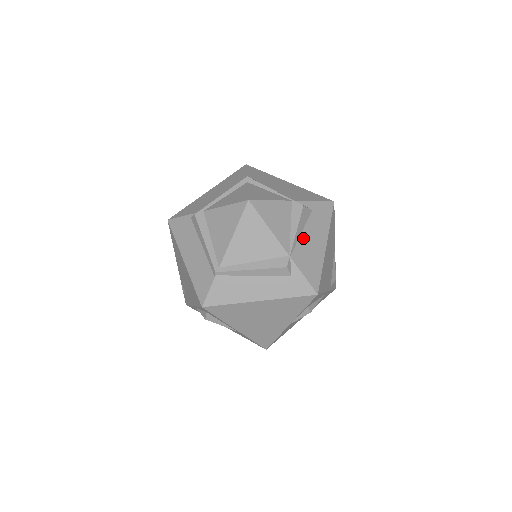
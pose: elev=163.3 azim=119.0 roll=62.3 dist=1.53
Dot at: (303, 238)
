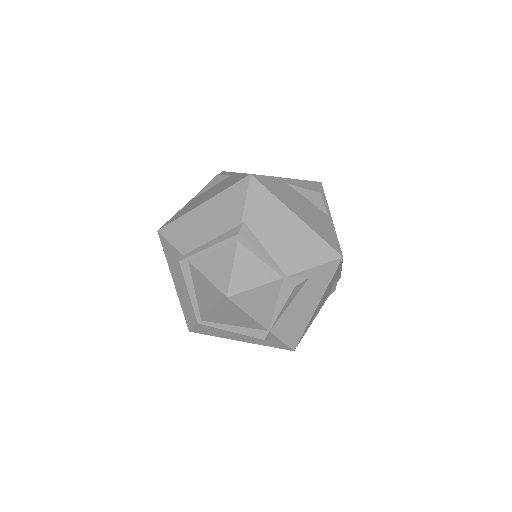
Dot at: (289, 310)
